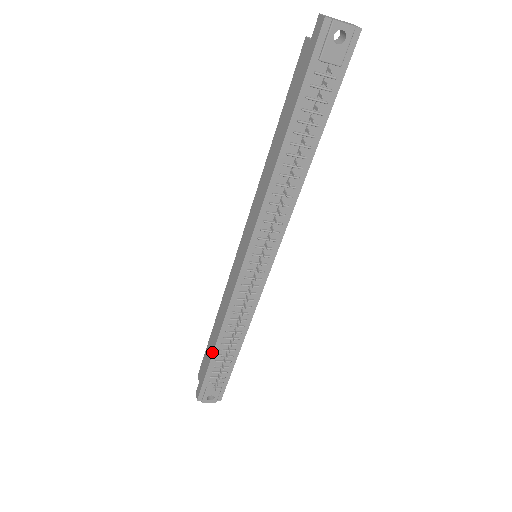
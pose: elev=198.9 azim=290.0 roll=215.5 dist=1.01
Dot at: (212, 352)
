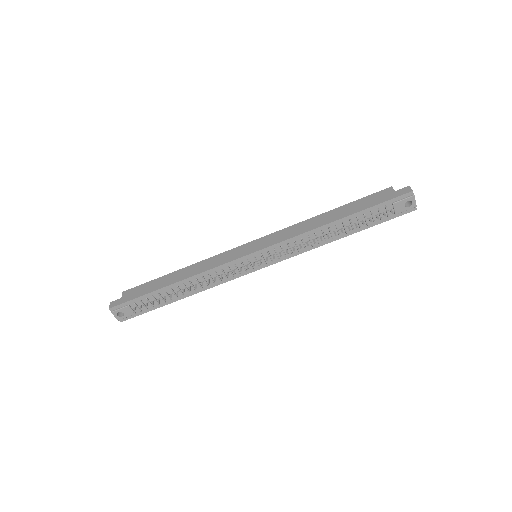
Dot at: (164, 286)
